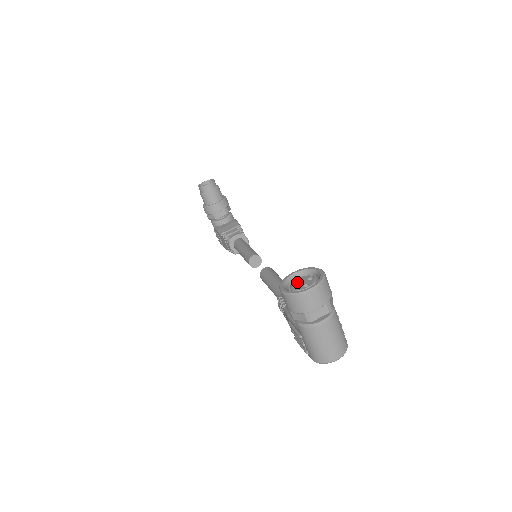
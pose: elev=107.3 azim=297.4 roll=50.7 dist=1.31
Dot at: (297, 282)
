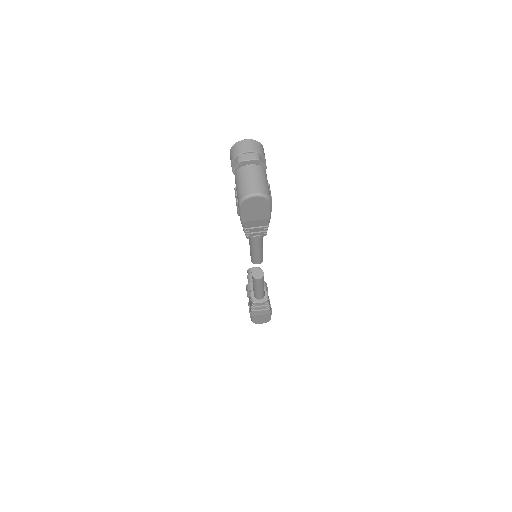
Dot at: occluded
